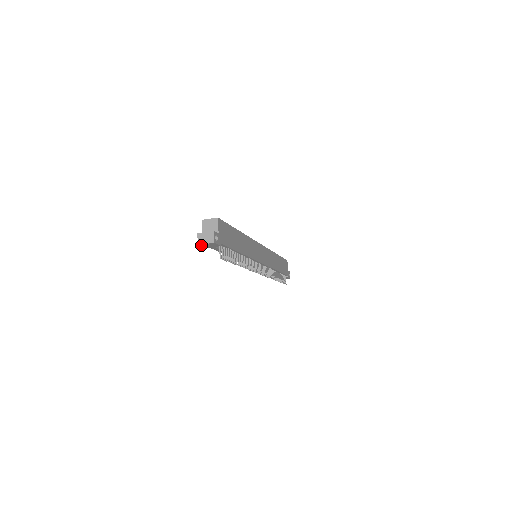
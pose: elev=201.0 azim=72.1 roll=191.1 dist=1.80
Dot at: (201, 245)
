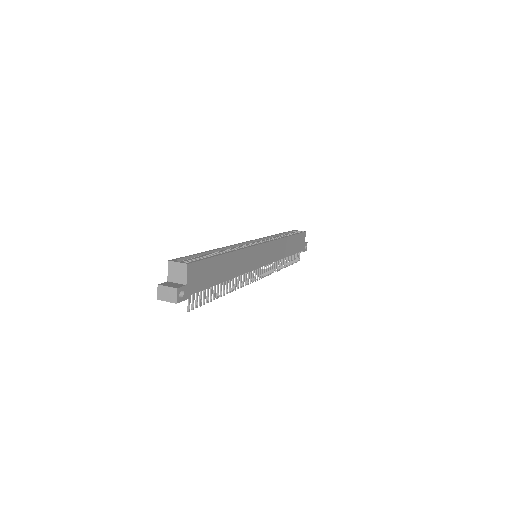
Dot at: (162, 298)
